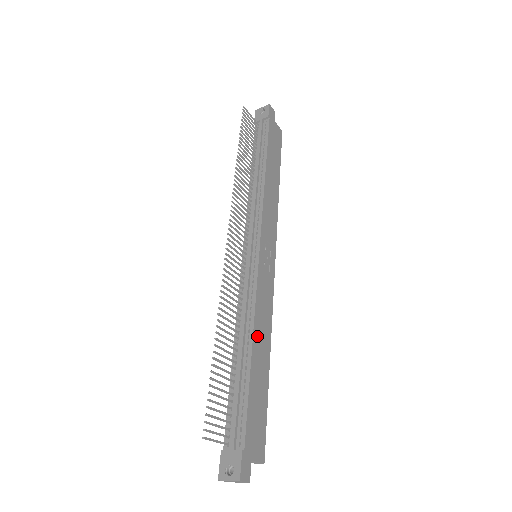
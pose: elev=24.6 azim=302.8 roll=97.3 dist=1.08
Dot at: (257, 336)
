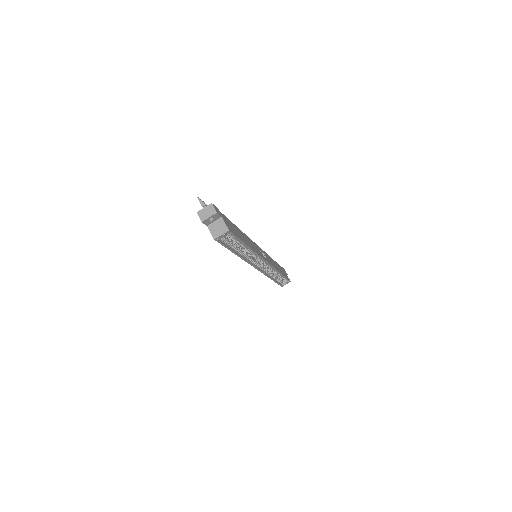
Dot at: (245, 236)
